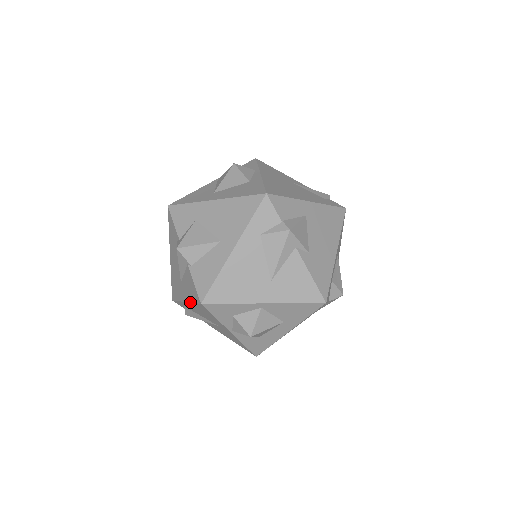
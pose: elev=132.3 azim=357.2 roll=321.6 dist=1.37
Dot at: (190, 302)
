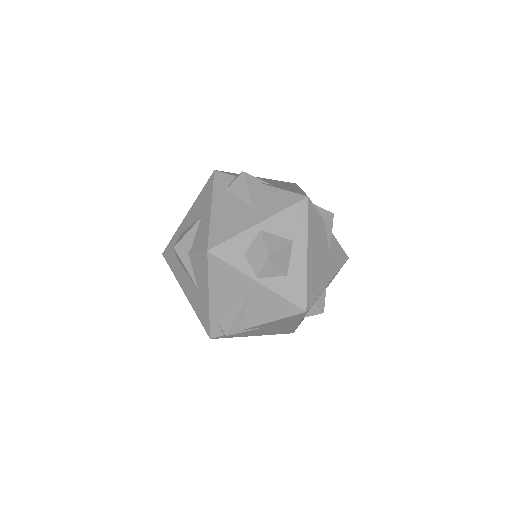
Dot at: (208, 281)
